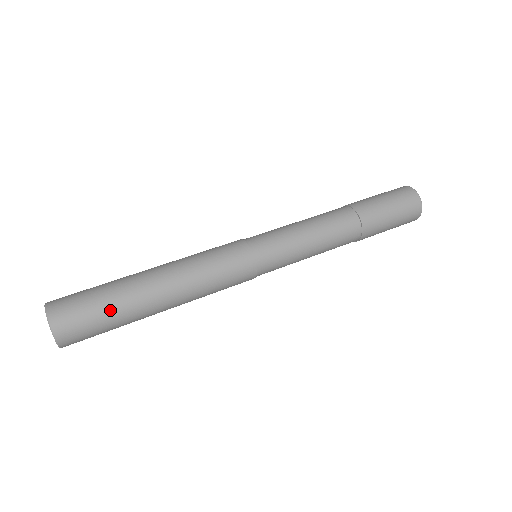
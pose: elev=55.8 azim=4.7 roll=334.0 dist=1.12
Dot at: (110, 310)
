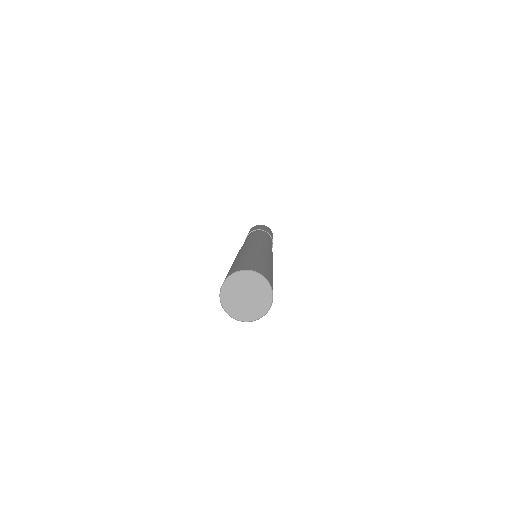
Dot at: (251, 260)
